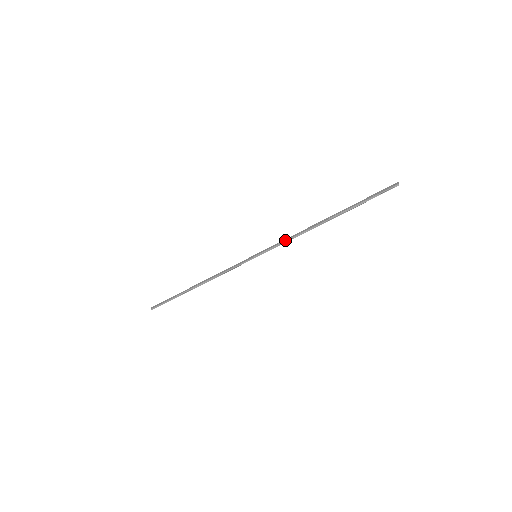
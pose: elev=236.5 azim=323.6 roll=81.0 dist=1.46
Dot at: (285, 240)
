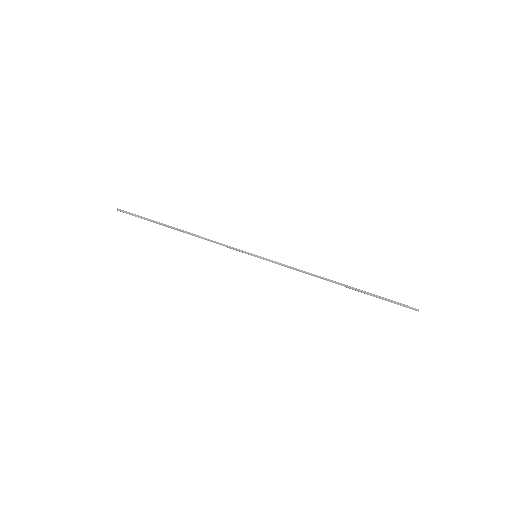
Dot at: occluded
